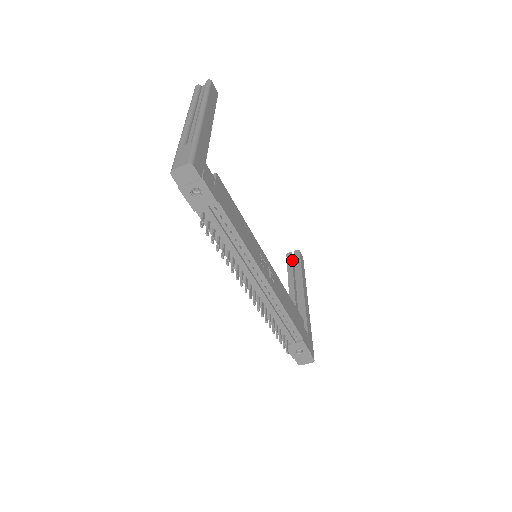
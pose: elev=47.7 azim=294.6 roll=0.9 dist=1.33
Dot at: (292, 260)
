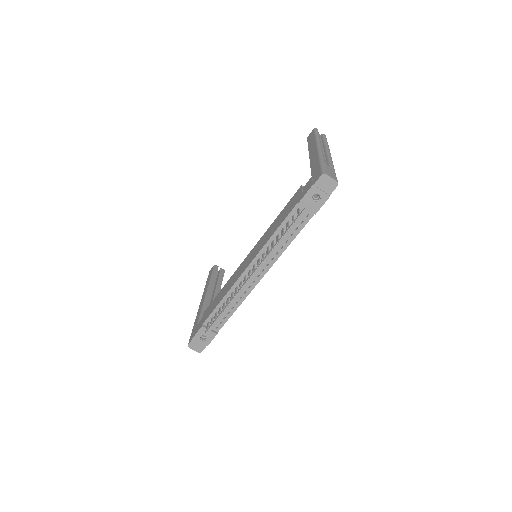
Dot at: occluded
